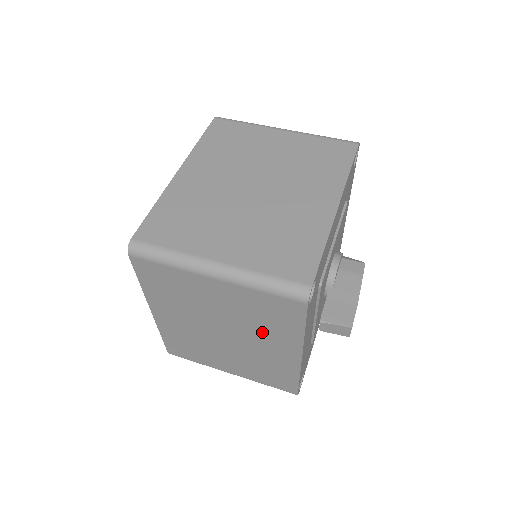
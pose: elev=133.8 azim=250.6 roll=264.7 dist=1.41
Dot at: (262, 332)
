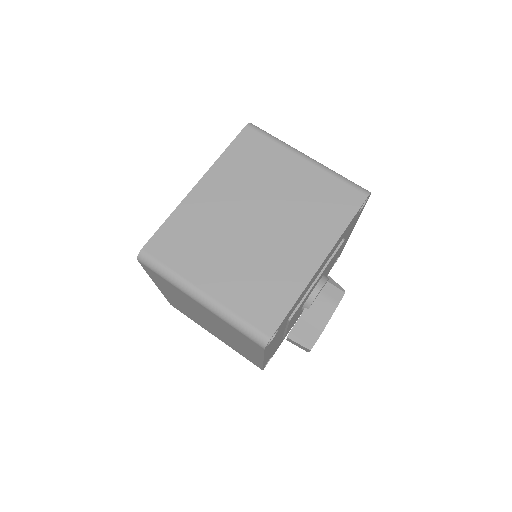
Dot at: (235, 338)
